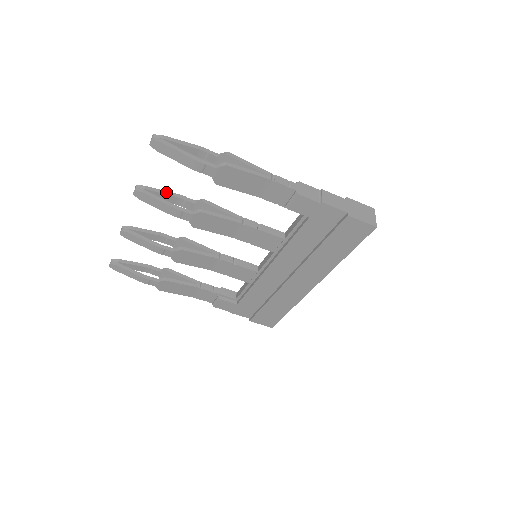
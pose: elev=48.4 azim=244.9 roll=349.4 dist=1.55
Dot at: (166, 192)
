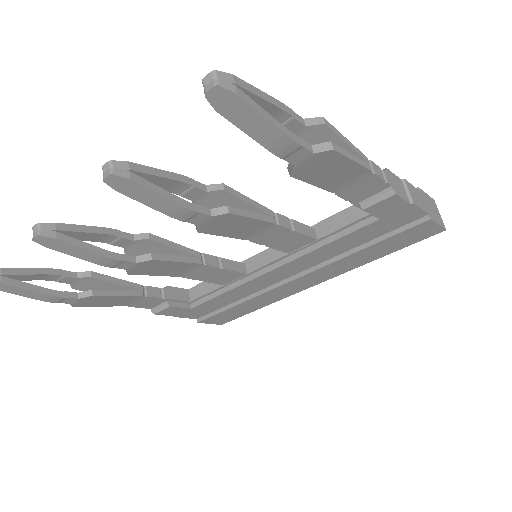
Dot at: (163, 172)
